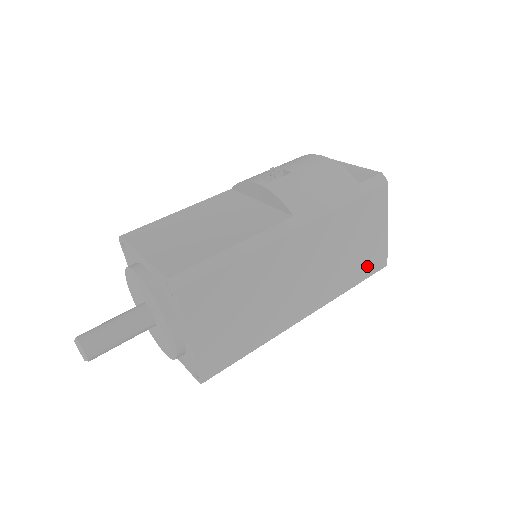
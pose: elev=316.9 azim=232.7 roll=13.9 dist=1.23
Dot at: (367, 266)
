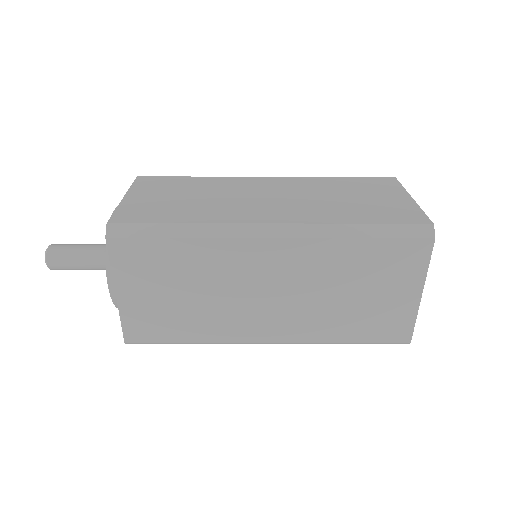
Dot at: (385, 216)
